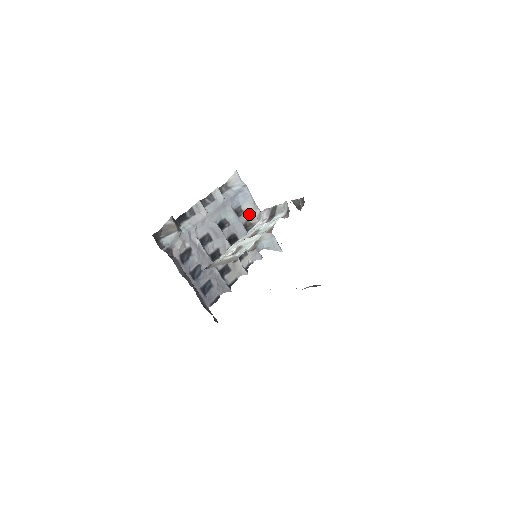
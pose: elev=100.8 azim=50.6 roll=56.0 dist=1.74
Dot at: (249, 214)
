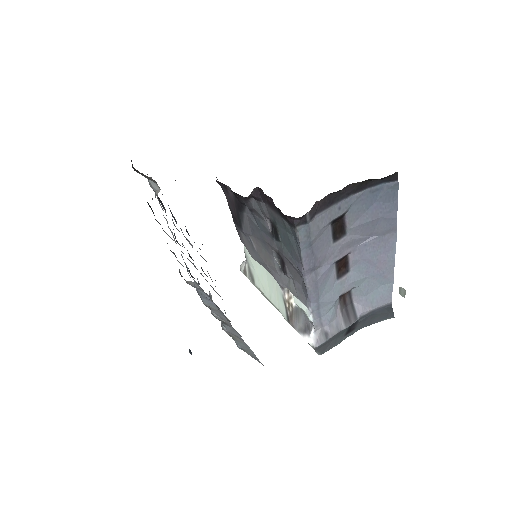
Dot at: (214, 312)
